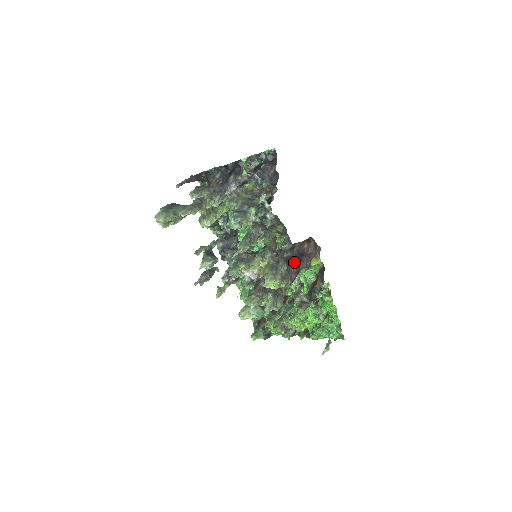
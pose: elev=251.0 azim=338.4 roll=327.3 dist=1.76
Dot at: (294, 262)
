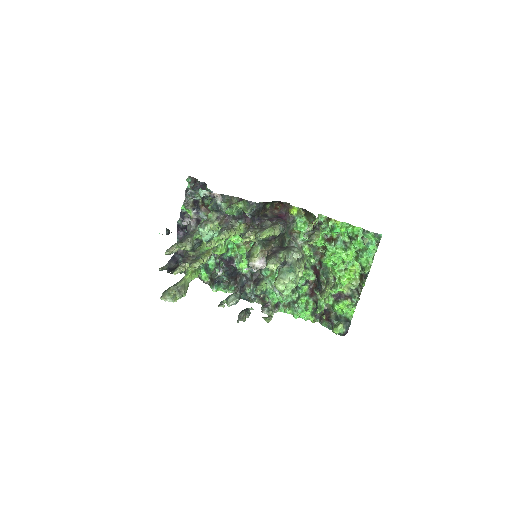
Dot at: (274, 218)
